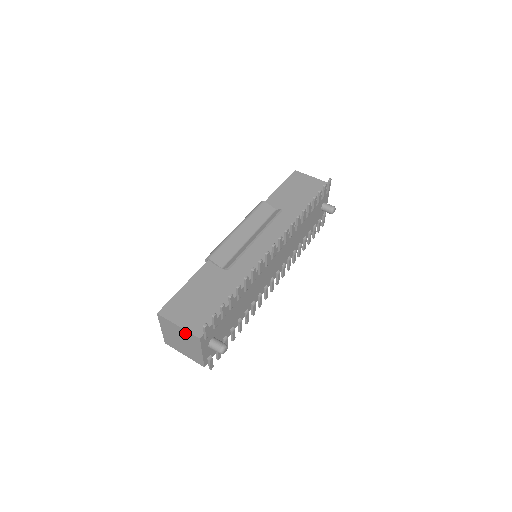
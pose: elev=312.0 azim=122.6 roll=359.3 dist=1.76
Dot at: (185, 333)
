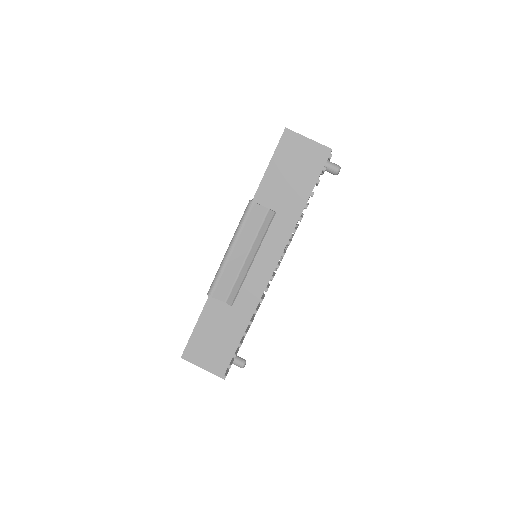
Dot at: occluded
